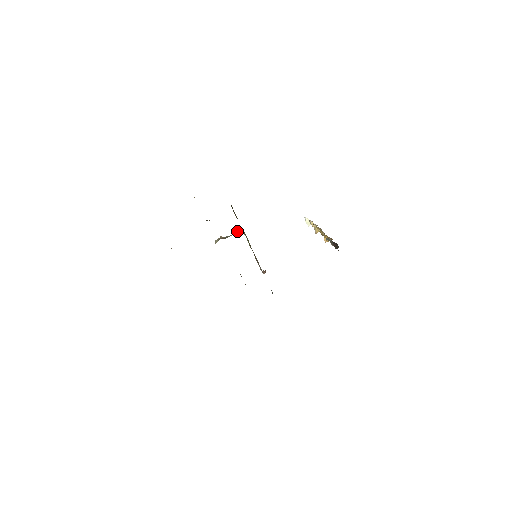
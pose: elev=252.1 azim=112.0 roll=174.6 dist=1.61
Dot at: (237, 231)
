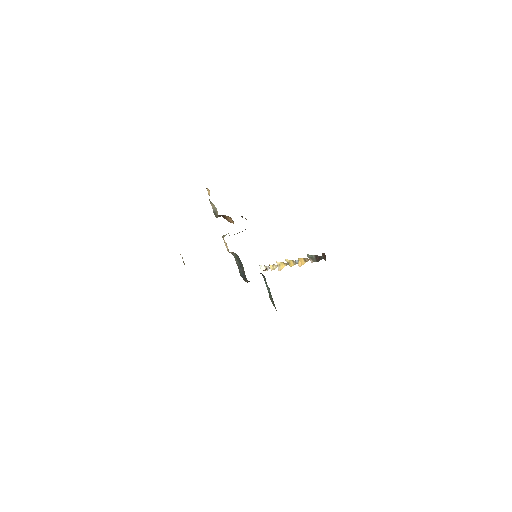
Dot at: occluded
